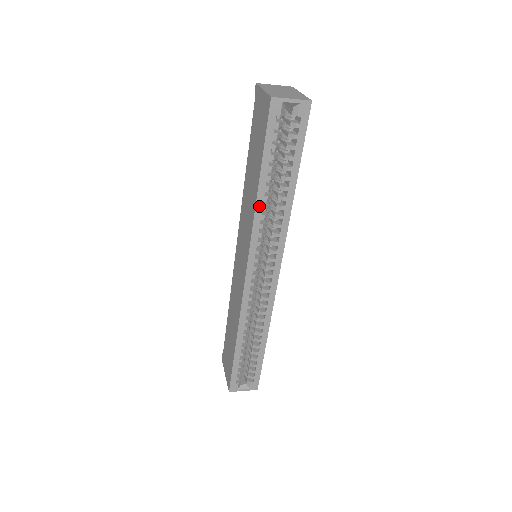
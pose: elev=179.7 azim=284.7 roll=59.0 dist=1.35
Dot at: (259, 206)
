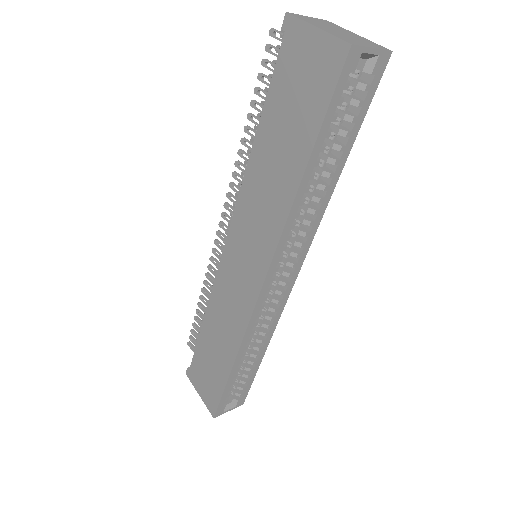
Dot at: (297, 202)
